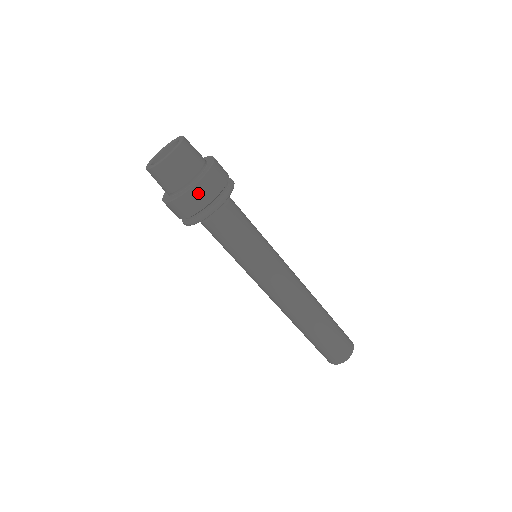
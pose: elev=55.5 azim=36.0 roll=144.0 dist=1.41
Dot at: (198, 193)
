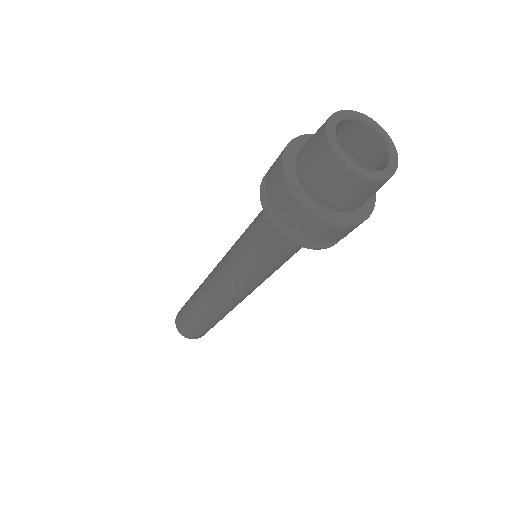
Dot at: occluded
